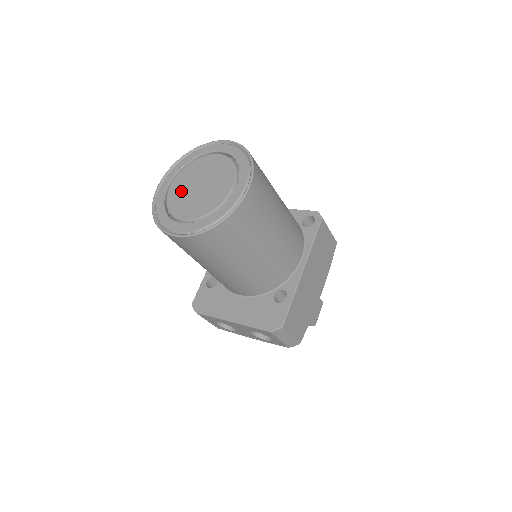
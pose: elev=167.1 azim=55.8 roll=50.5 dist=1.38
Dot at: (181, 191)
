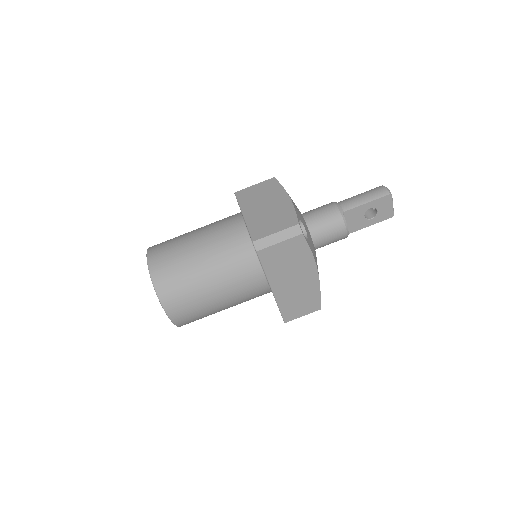
Dot at: occluded
